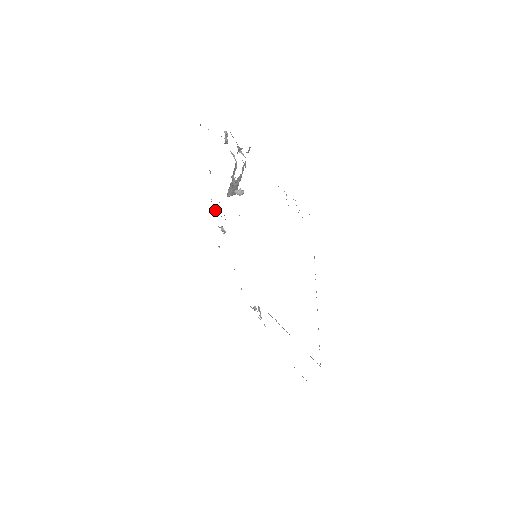
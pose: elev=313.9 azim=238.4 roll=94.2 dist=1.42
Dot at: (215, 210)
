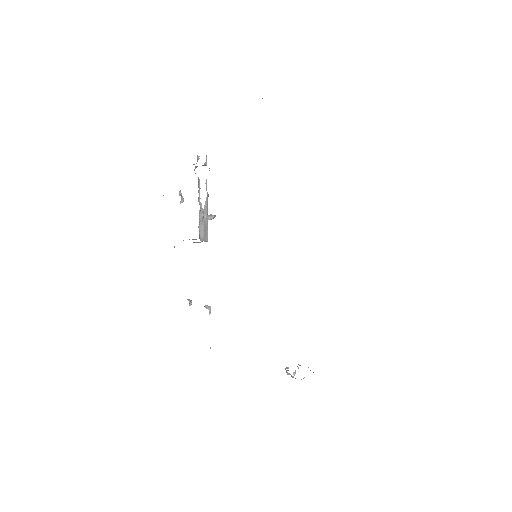
Dot at: (190, 300)
